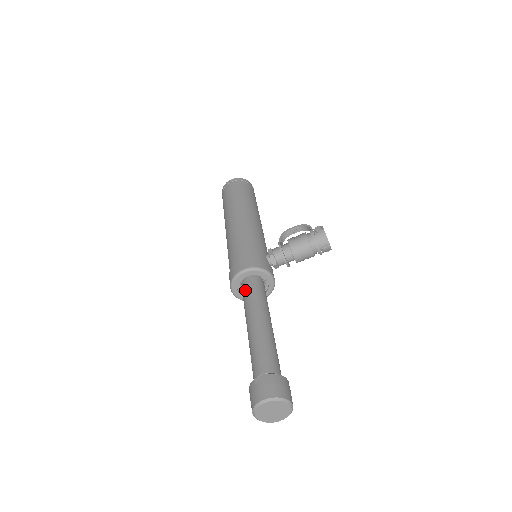
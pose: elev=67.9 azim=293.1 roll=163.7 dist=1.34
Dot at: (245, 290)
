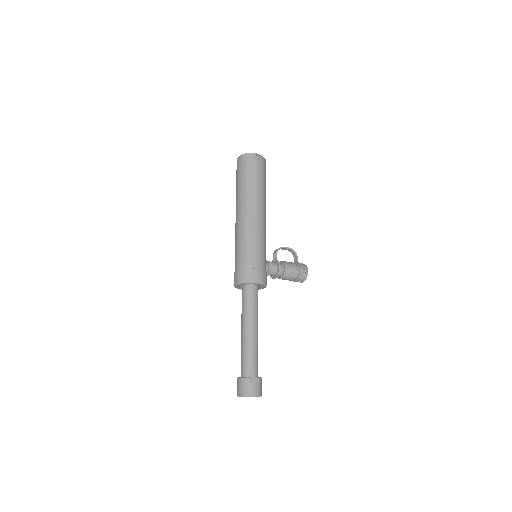
Dot at: (250, 295)
